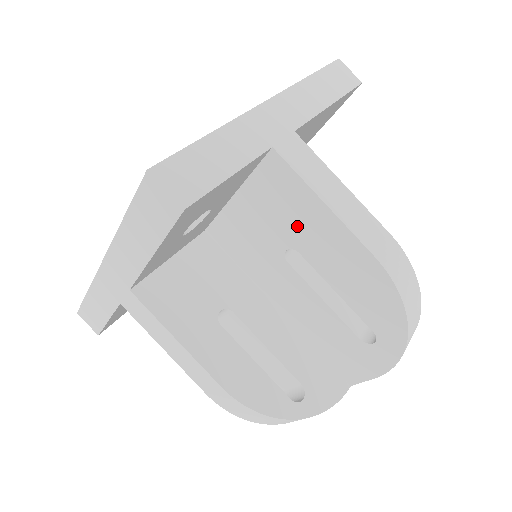
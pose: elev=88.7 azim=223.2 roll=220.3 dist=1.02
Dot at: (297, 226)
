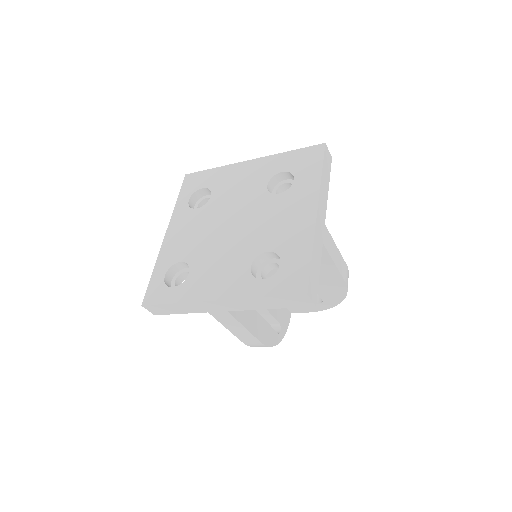
Dot at: occluded
